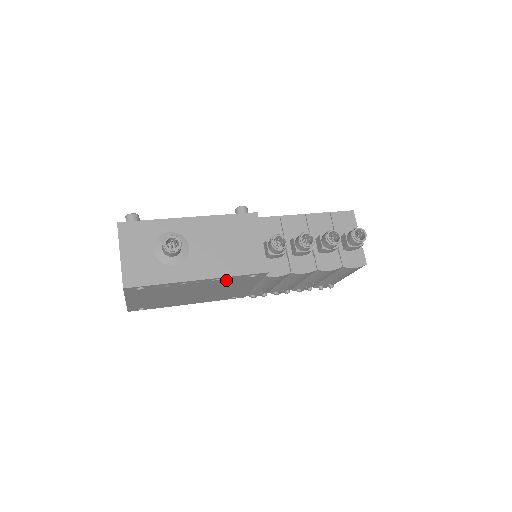
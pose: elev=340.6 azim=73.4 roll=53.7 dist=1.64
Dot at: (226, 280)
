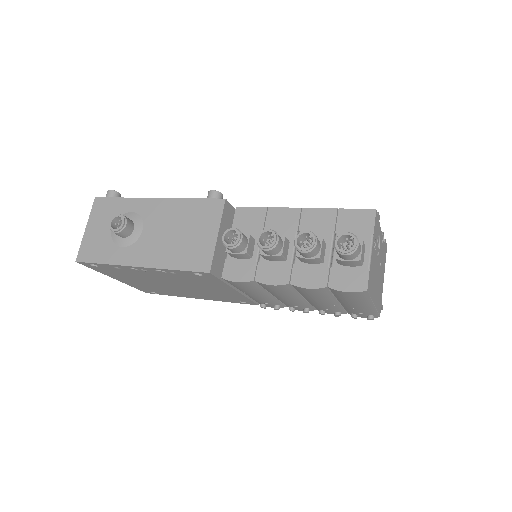
Dot at: (175, 274)
